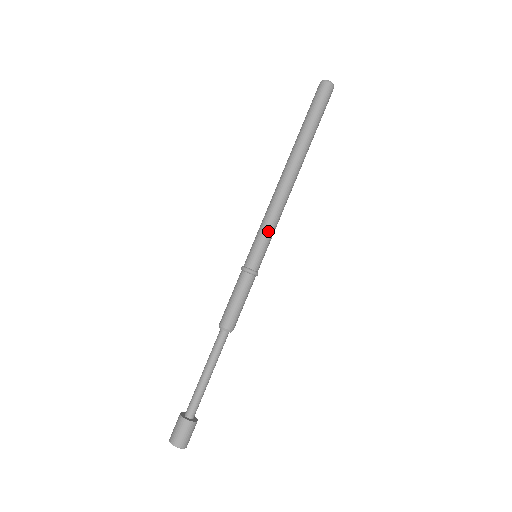
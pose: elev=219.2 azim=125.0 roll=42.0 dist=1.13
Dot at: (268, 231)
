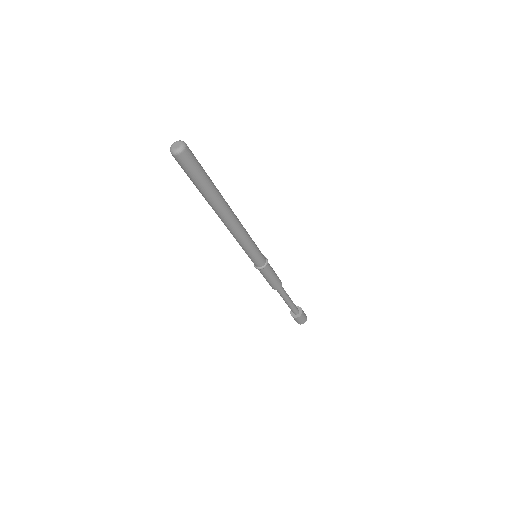
Dot at: (245, 250)
